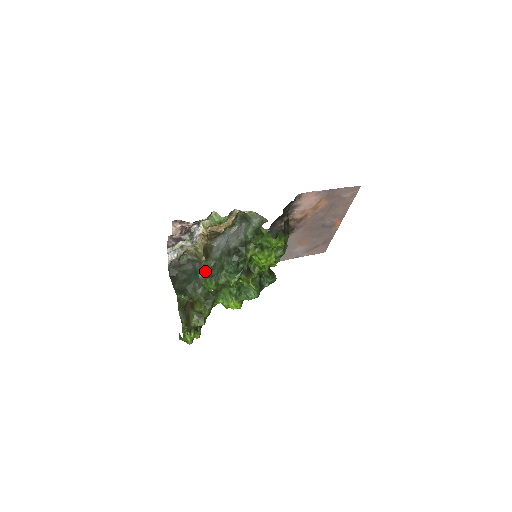
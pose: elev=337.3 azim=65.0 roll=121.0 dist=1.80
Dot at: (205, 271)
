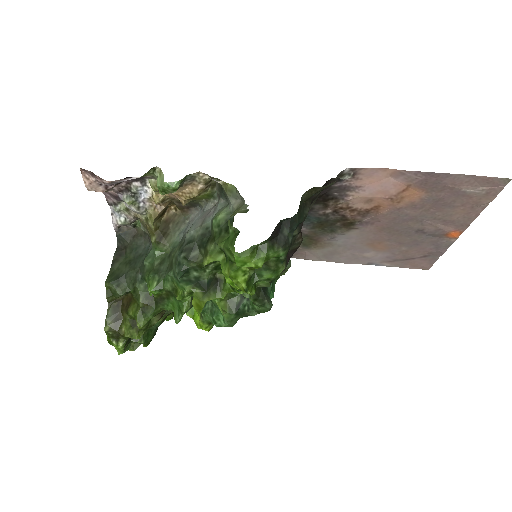
Dot at: (154, 259)
